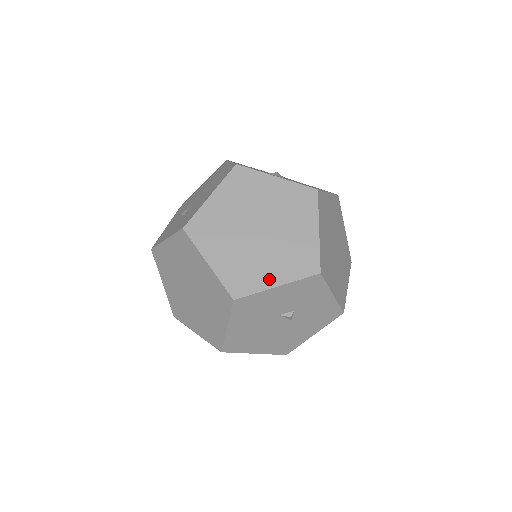
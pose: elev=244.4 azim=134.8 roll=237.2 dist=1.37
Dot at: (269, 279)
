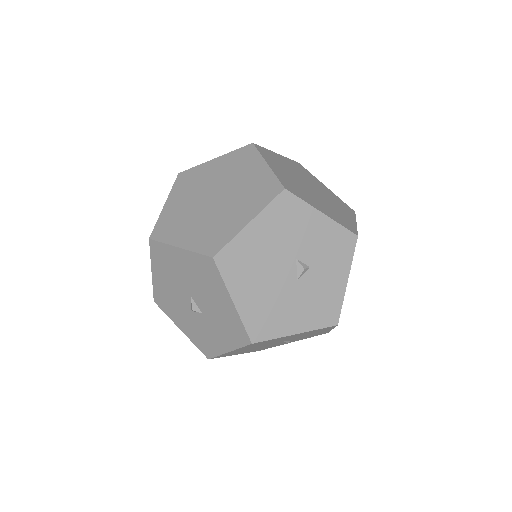
Dot at: (316, 205)
